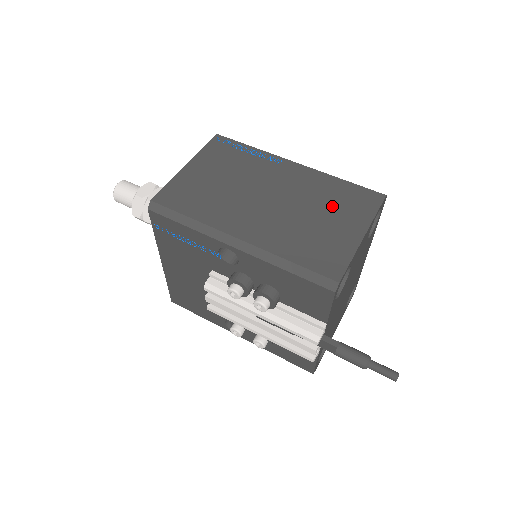
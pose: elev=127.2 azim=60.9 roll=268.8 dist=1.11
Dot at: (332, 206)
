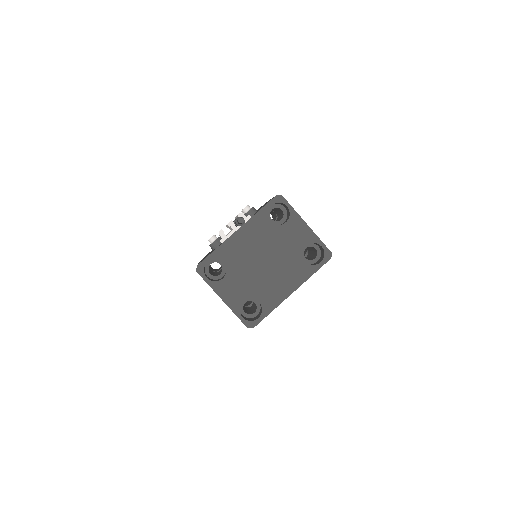
Dot at: occluded
